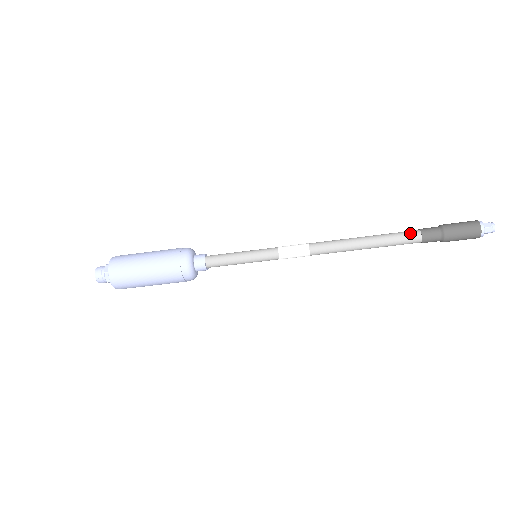
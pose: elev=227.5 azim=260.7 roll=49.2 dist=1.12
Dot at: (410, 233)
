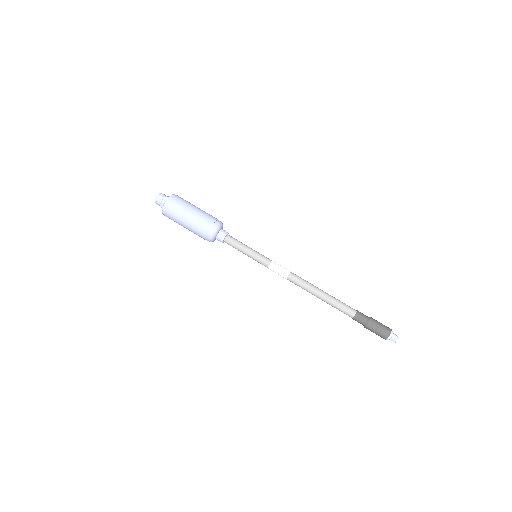
Dot at: occluded
